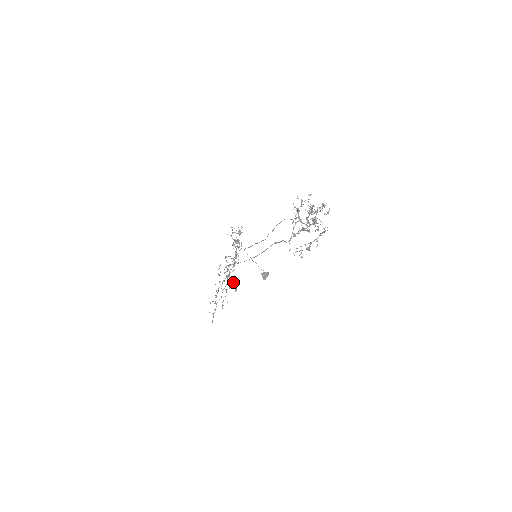
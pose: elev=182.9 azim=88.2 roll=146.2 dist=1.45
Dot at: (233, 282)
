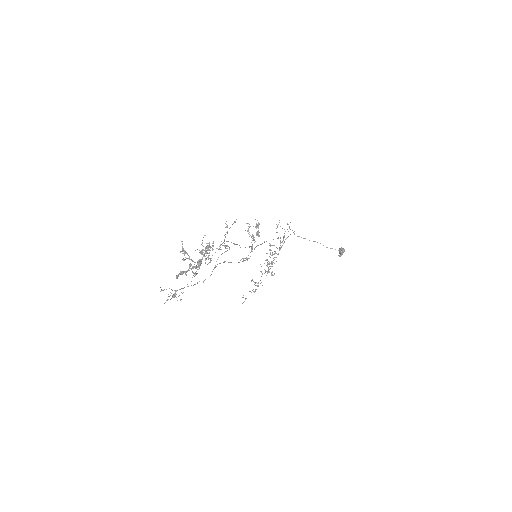
Dot at: (264, 269)
